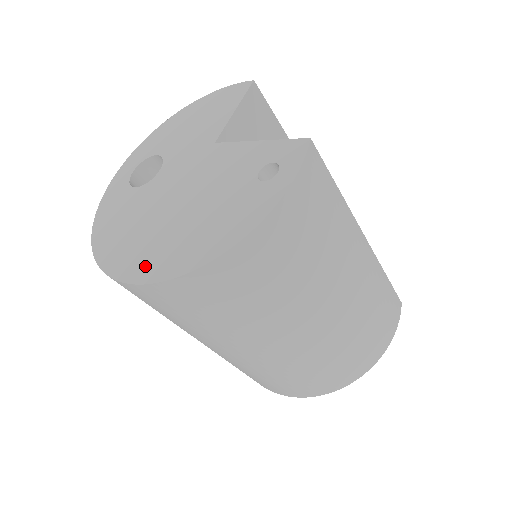
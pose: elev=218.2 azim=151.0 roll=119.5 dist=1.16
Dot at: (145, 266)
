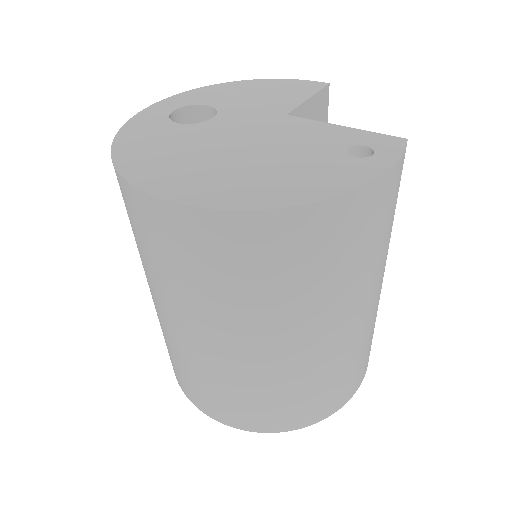
Dot at: (197, 191)
